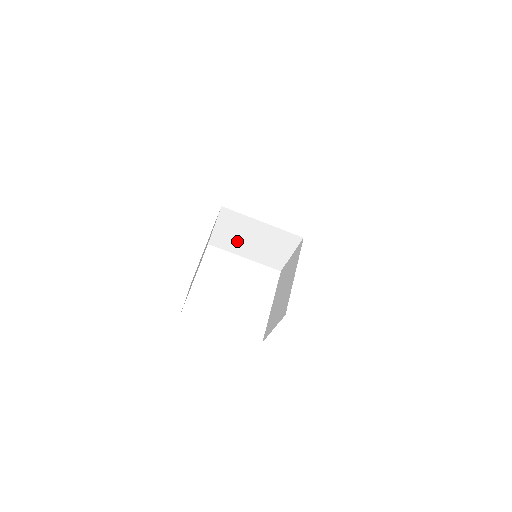
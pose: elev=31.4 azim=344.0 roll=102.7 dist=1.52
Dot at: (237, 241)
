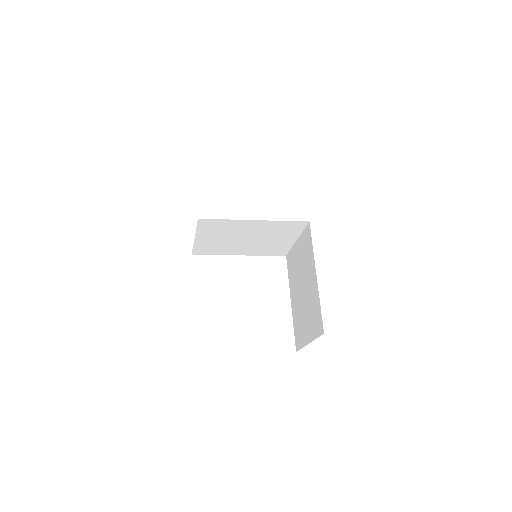
Dot at: (227, 244)
